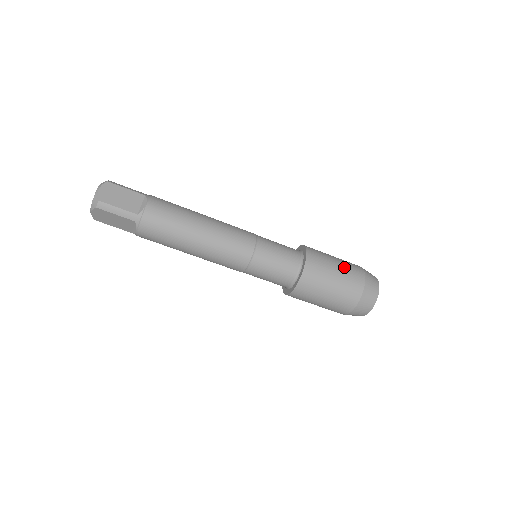
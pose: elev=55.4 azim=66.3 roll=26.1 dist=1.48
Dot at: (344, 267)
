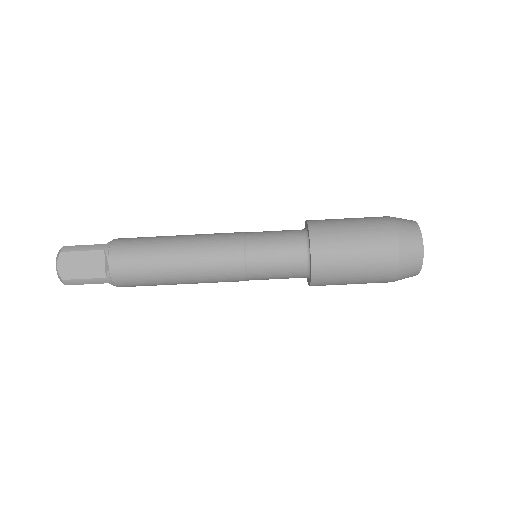
Dot at: (366, 242)
